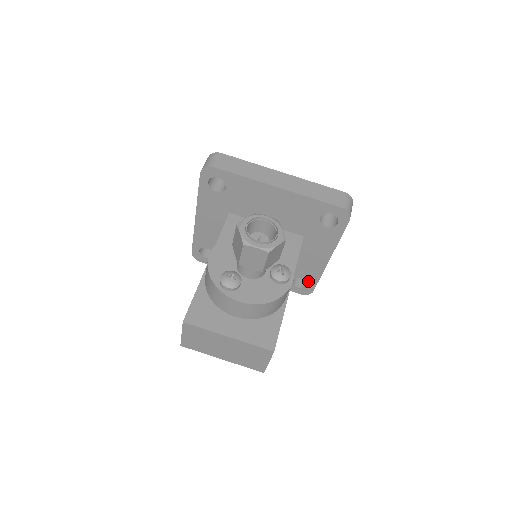
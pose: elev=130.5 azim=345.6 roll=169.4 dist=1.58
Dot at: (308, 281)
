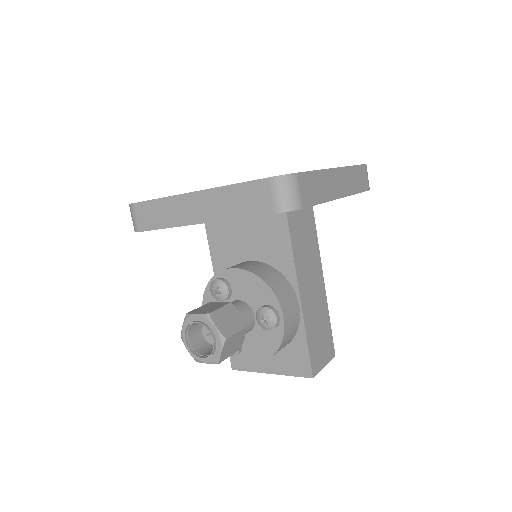
Dot at: occluded
